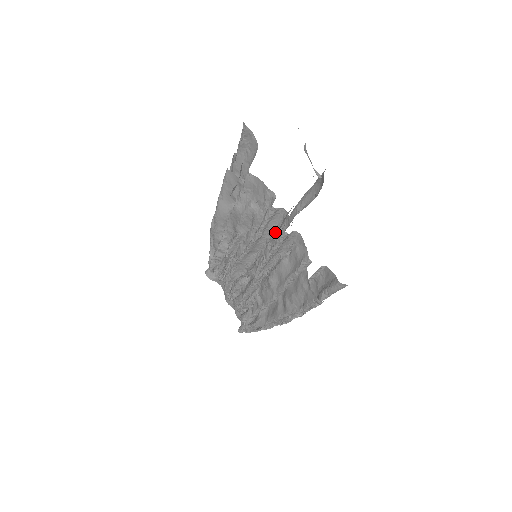
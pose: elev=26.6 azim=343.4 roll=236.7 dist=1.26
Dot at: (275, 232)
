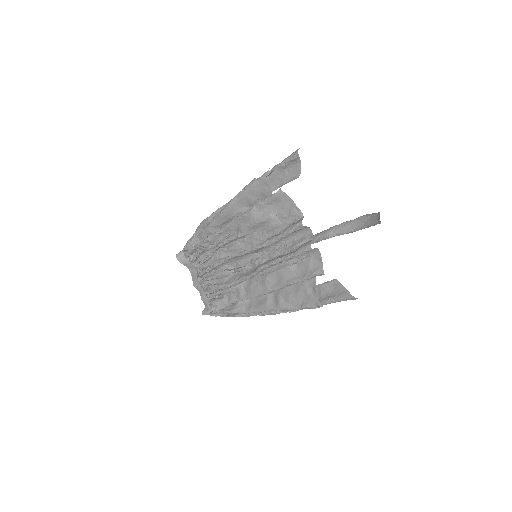
Dot at: (290, 243)
